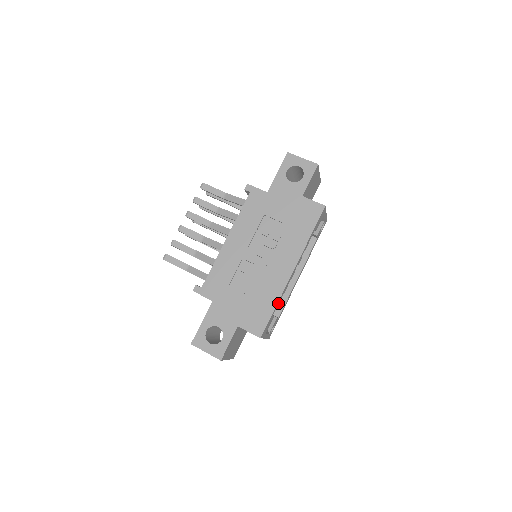
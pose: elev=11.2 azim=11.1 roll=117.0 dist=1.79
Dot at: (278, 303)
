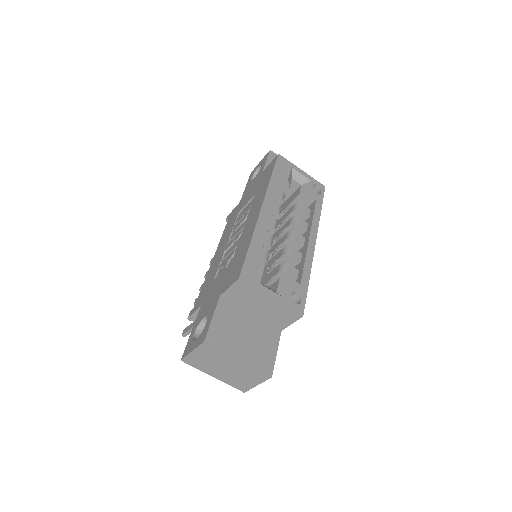
Dot at: (257, 242)
